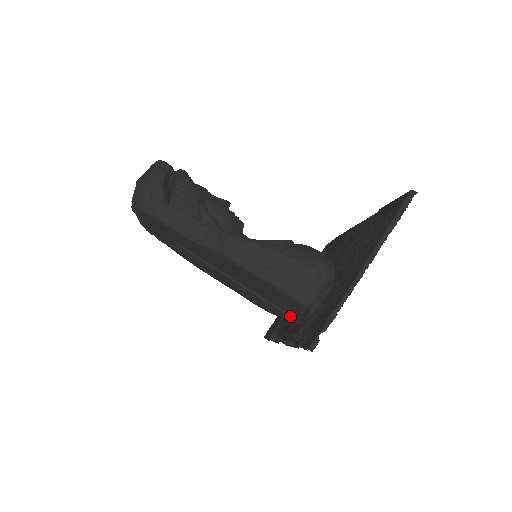
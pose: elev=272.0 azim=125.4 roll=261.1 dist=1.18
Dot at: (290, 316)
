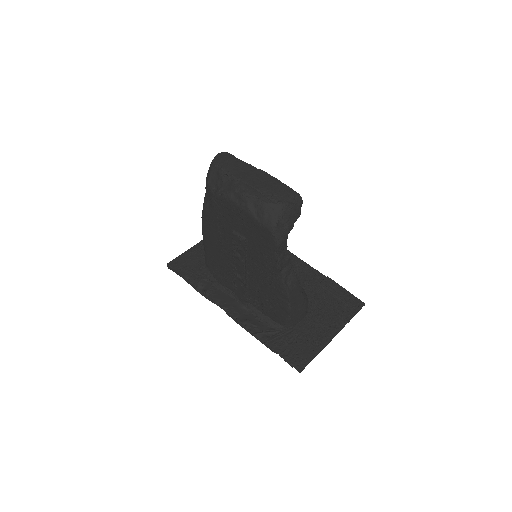
Dot at: (246, 303)
